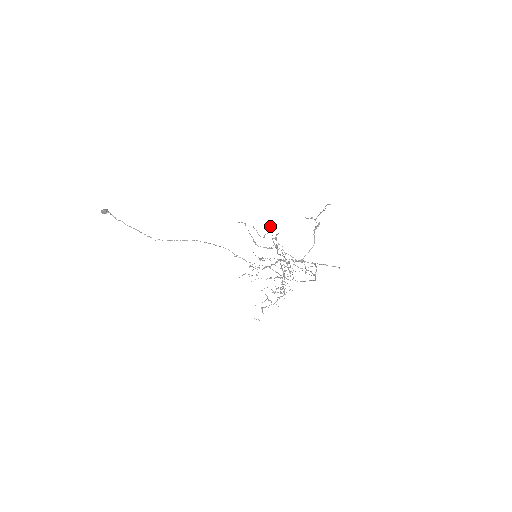
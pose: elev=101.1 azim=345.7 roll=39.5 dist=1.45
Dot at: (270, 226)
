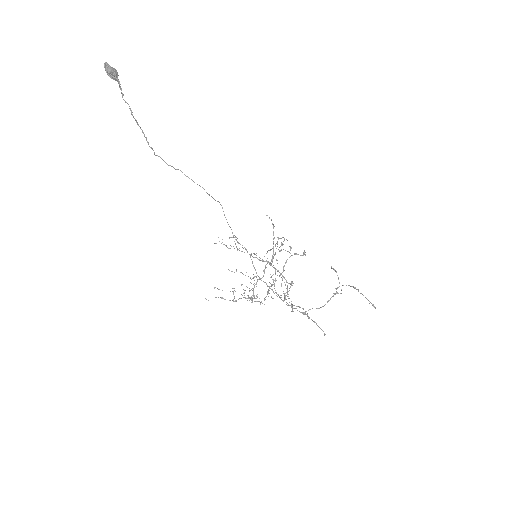
Dot at: (298, 254)
